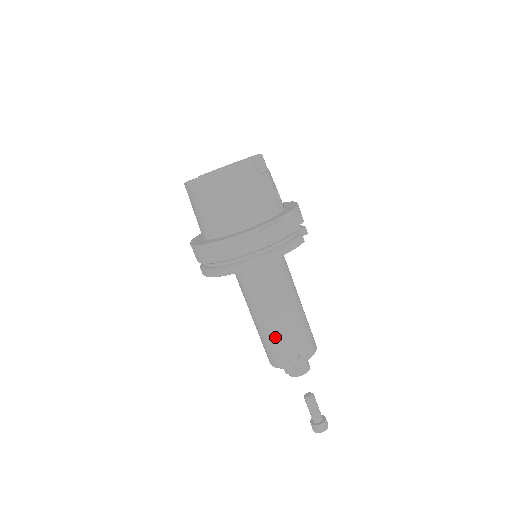
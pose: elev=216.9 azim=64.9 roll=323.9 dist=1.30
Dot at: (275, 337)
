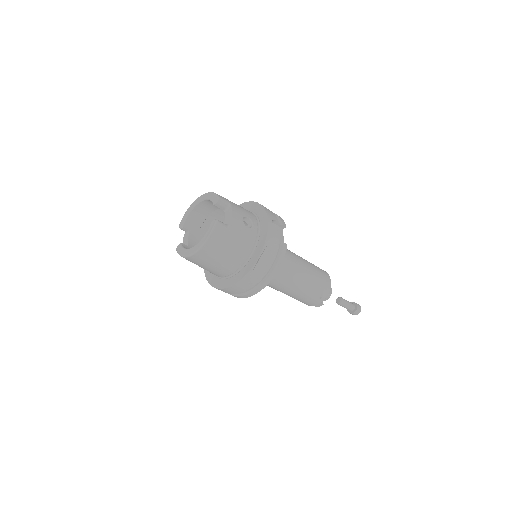
Dot at: (298, 297)
